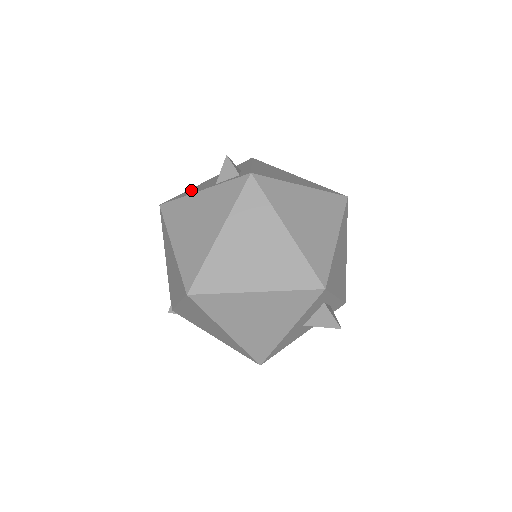
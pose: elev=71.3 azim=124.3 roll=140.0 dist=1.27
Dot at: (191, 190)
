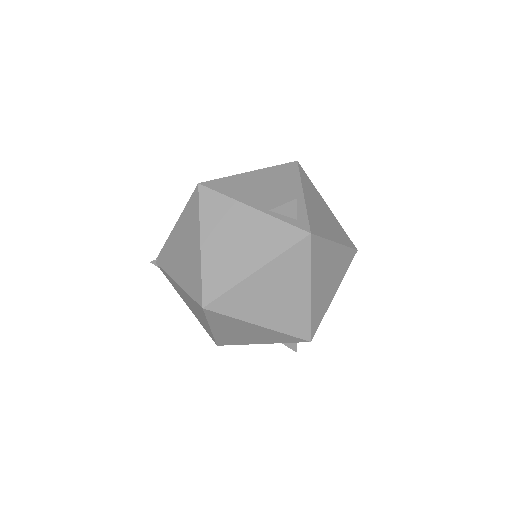
Dot at: (236, 185)
